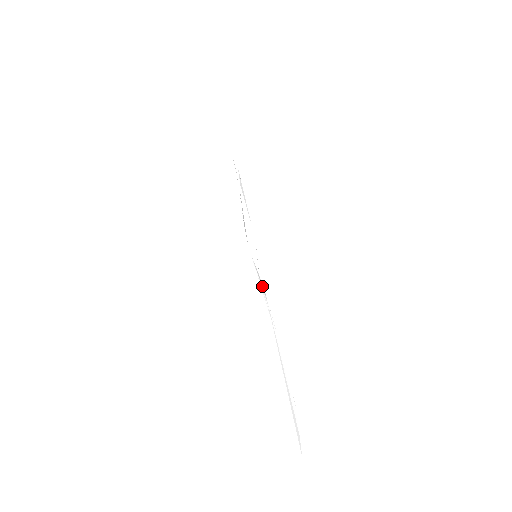
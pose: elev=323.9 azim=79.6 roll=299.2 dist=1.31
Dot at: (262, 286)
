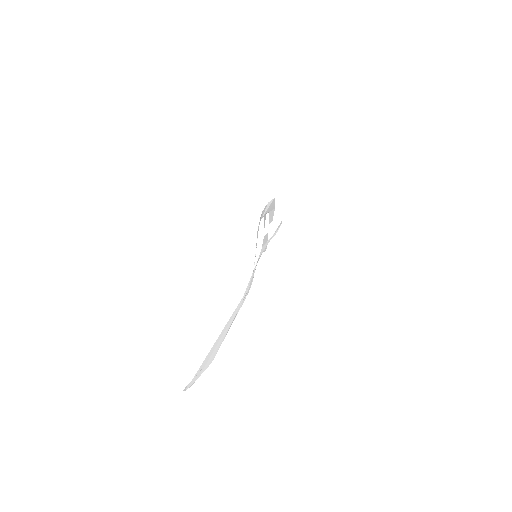
Dot at: (250, 285)
